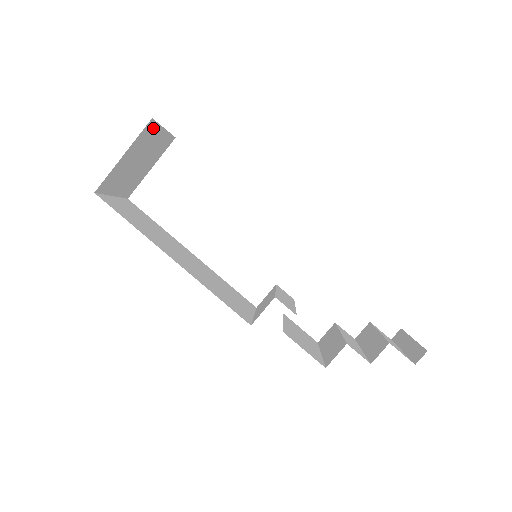
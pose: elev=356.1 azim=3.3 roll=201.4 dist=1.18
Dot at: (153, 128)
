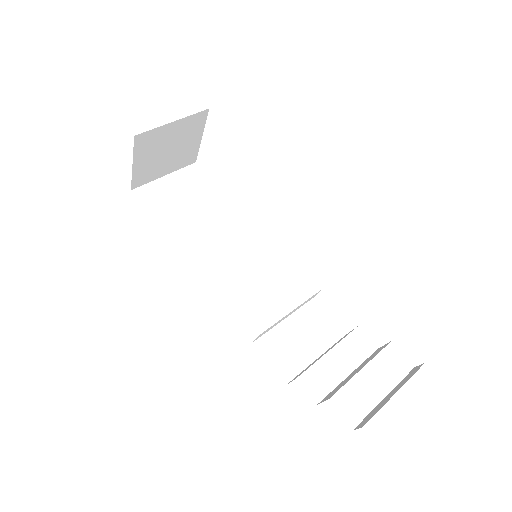
Dot at: (150, 134)
